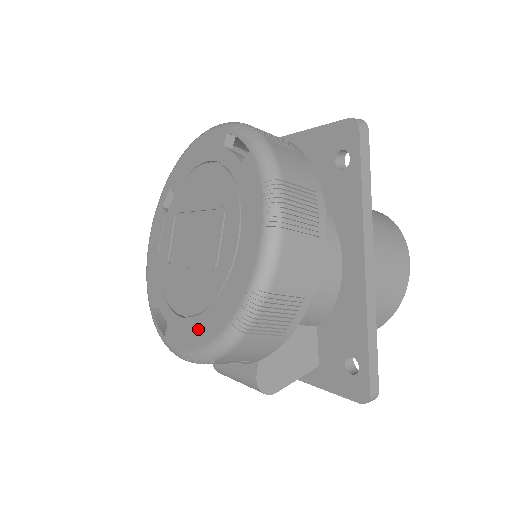
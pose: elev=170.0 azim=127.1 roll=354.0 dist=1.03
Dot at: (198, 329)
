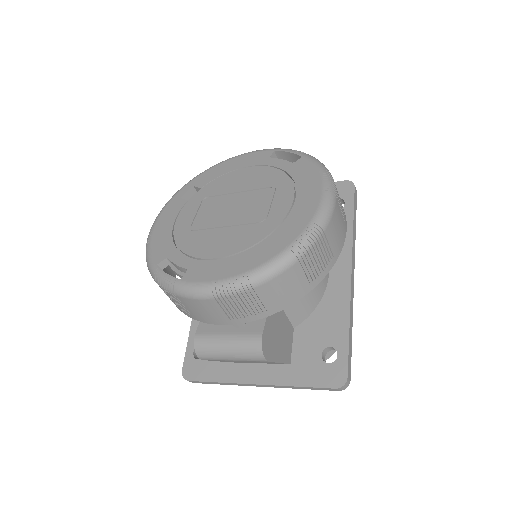
Dot at: (240, 262)
